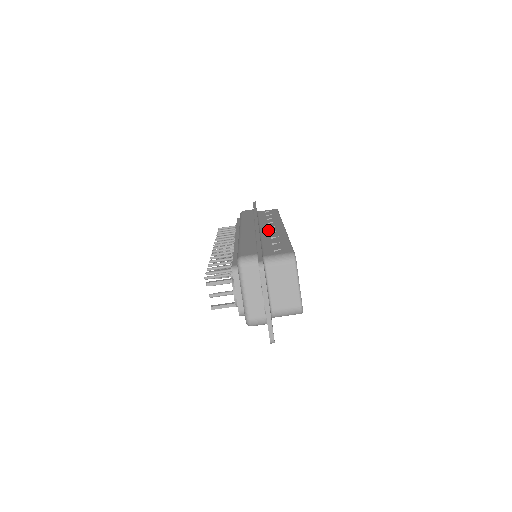
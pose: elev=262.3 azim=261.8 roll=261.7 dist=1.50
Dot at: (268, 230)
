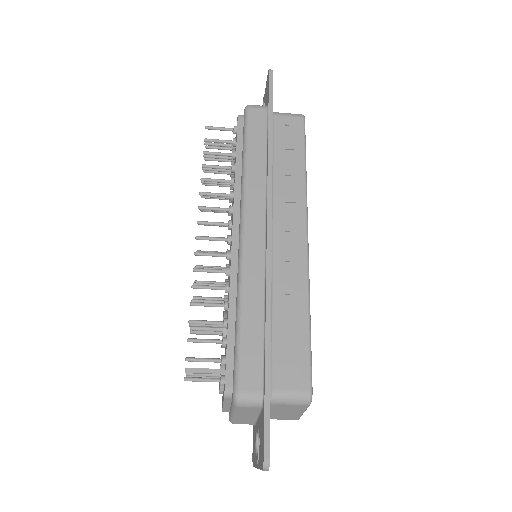
Dot at: (283, 250)
